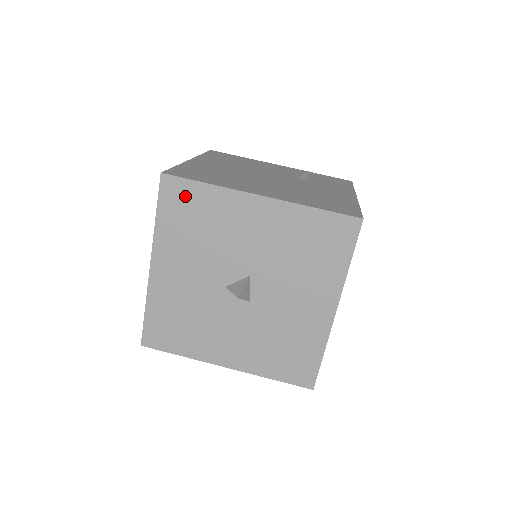
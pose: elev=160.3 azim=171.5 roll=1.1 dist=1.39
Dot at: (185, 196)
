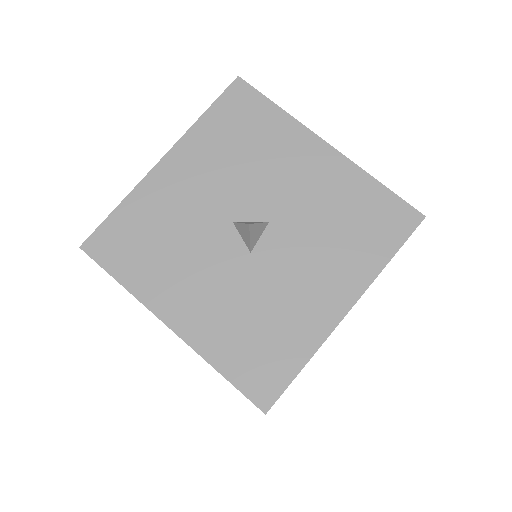
Dot at: (249, 108)
